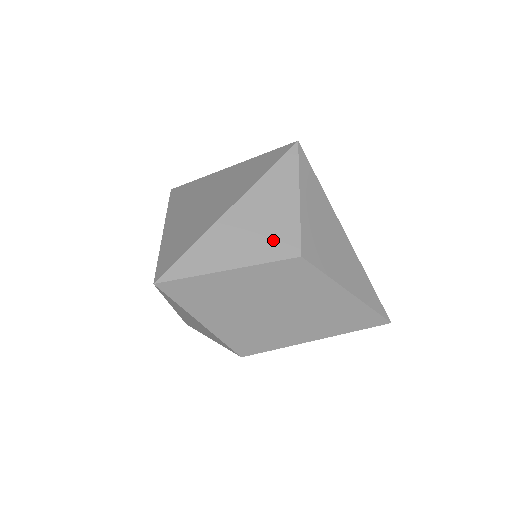
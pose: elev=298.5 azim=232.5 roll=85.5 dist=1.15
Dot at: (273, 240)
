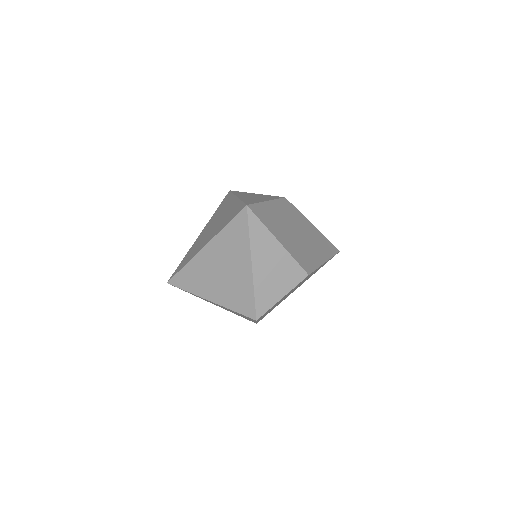
Dot at: (268, 197)
